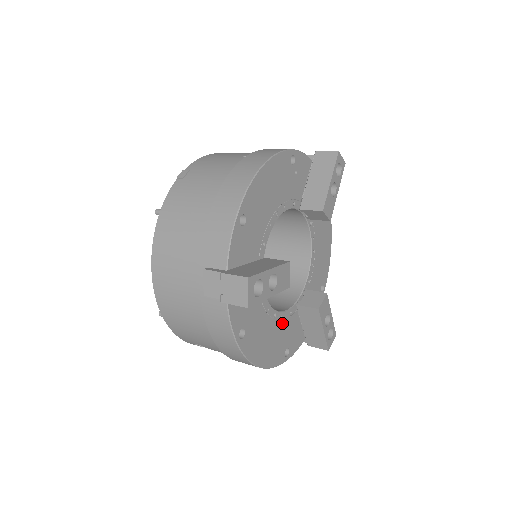
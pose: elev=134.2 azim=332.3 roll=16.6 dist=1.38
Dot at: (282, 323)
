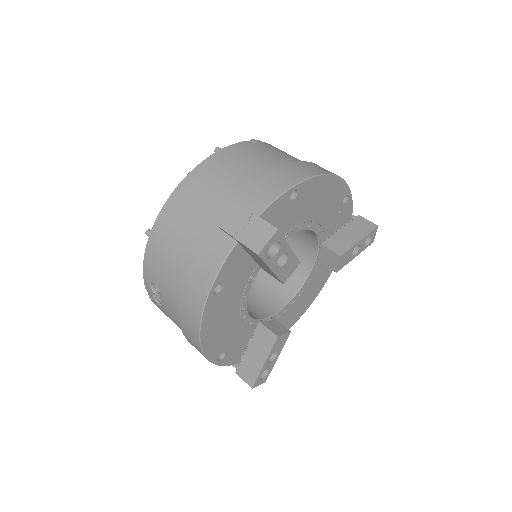
Dot at: (241, 324)
